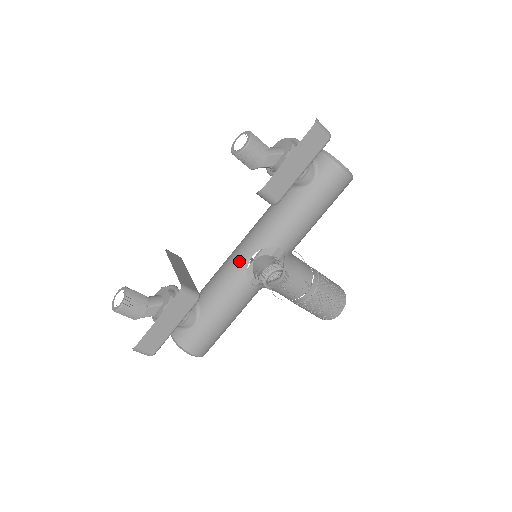
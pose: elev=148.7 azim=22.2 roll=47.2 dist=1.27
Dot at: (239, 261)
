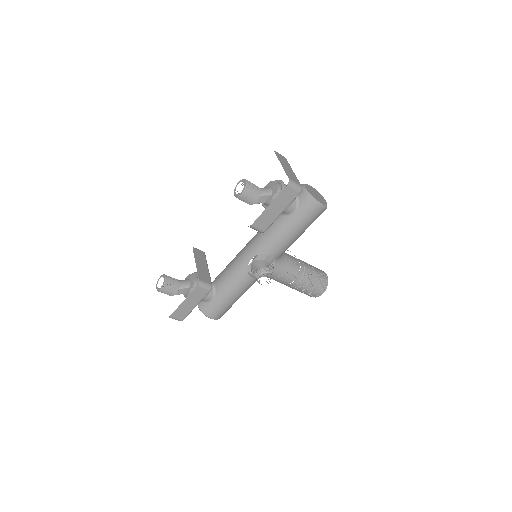
Dot at: (242, 261)
